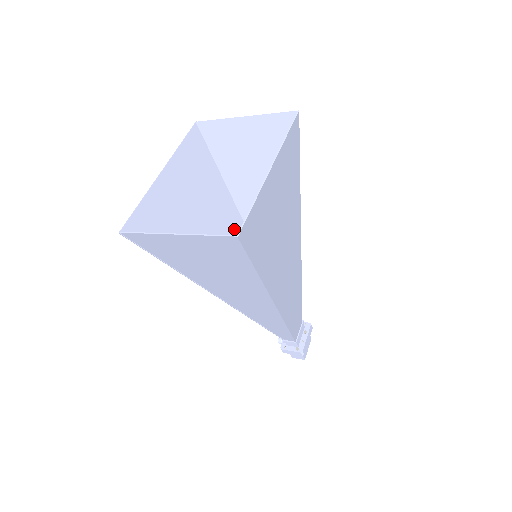
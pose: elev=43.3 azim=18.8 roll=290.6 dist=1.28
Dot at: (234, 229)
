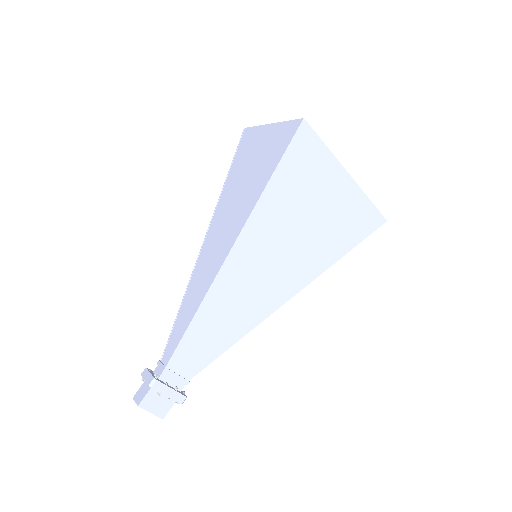
Dot at: occluded
